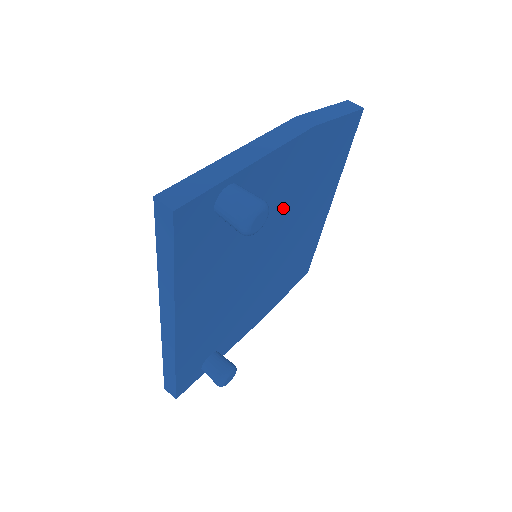
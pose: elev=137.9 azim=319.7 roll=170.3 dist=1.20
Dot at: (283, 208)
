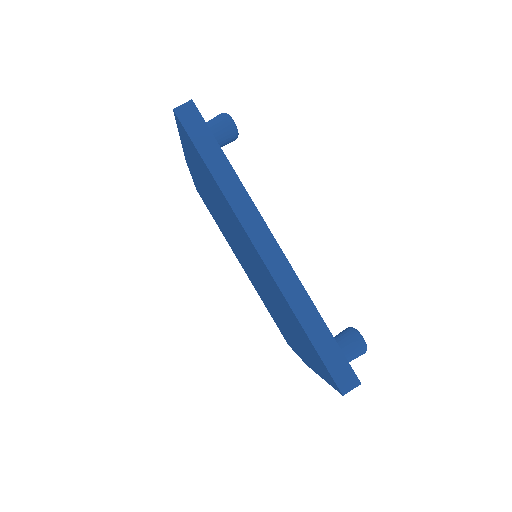
Dot at: occluded
